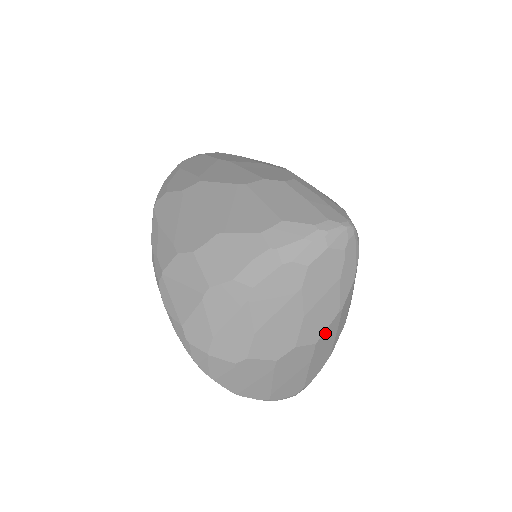
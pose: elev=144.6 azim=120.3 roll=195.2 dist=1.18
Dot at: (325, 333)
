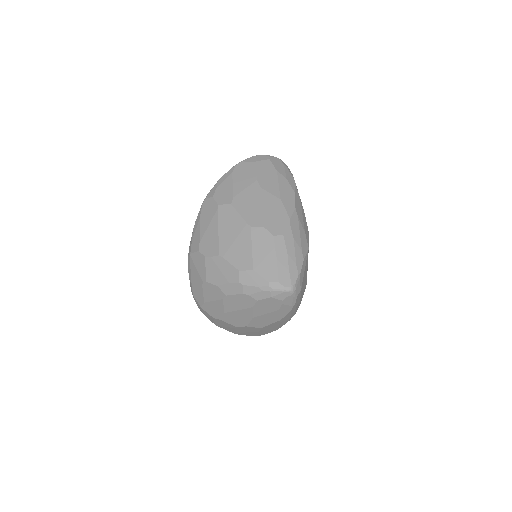
Dot at: (268, 326)
